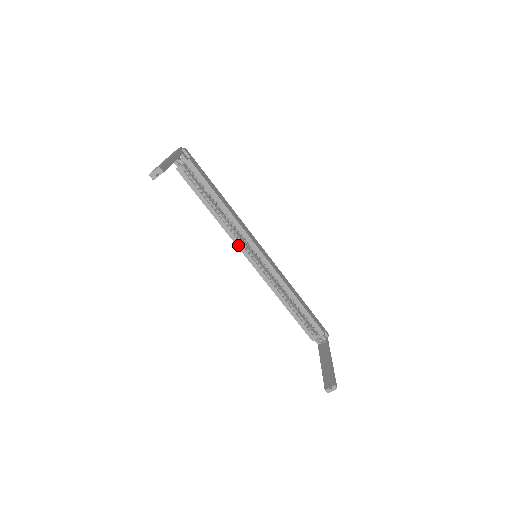
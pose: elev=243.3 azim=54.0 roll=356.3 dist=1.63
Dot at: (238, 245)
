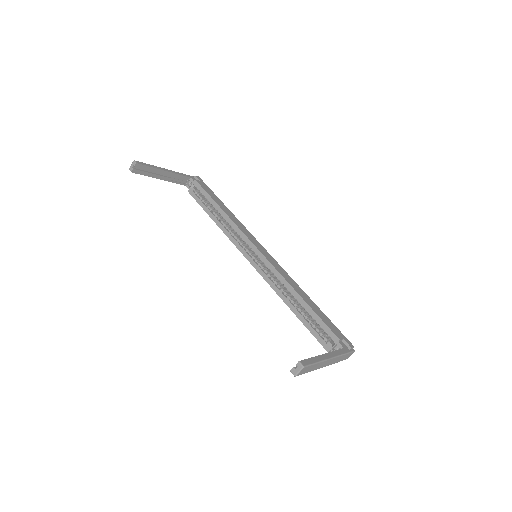
Dot at: (238, 247)
